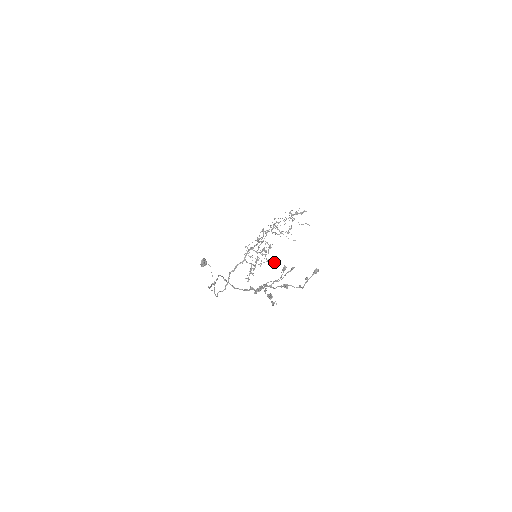
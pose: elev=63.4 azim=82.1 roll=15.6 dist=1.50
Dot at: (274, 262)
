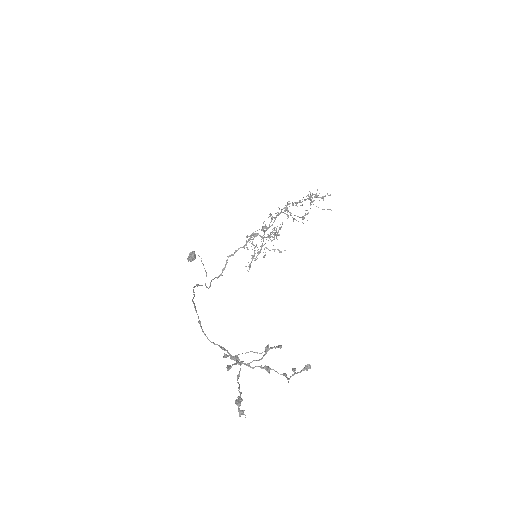
Dot at: occluded
